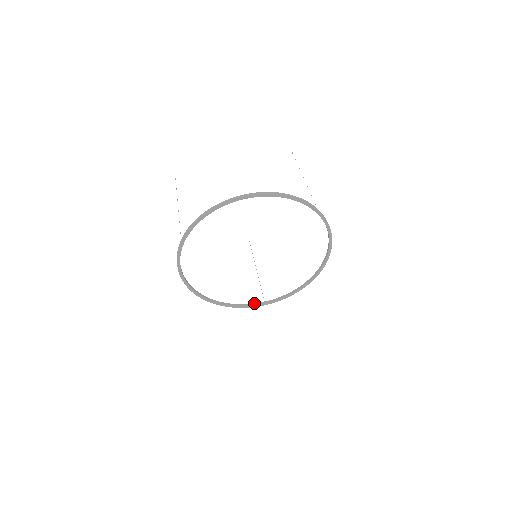
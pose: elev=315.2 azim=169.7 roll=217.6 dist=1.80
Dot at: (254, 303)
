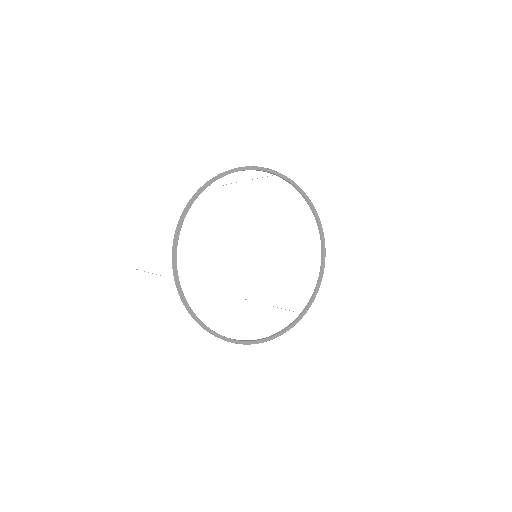
Dot at: occluded
